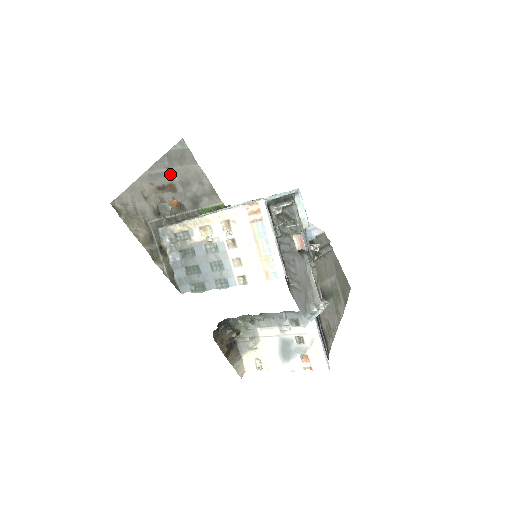
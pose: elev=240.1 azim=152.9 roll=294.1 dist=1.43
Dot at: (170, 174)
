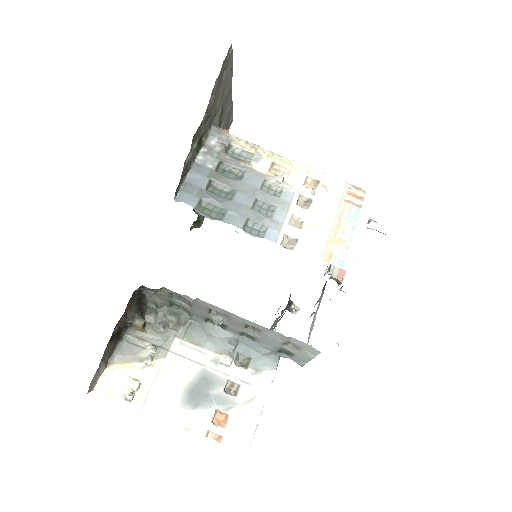
Dot at: (224, 118)
